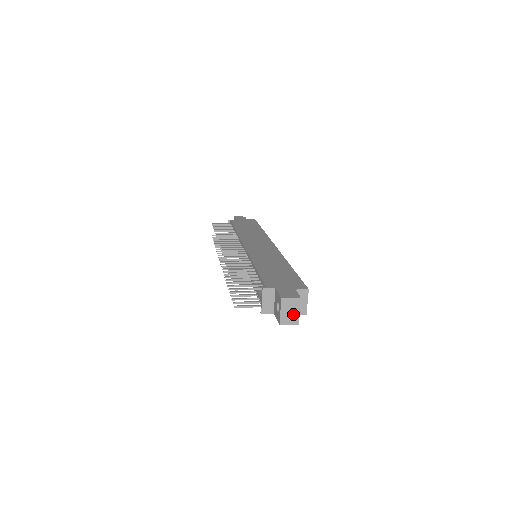
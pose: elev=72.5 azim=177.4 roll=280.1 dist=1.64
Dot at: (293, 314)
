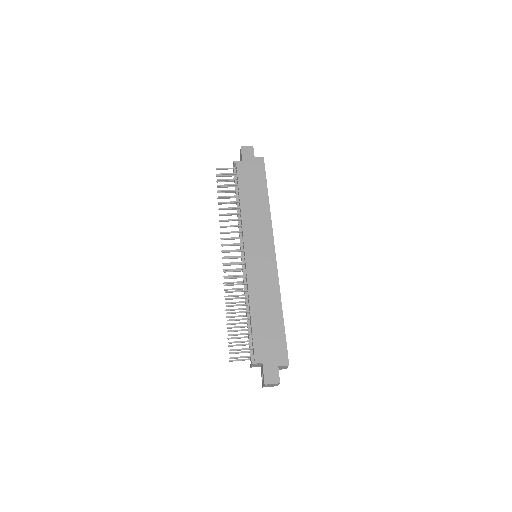
Dot at: (273, 385)
